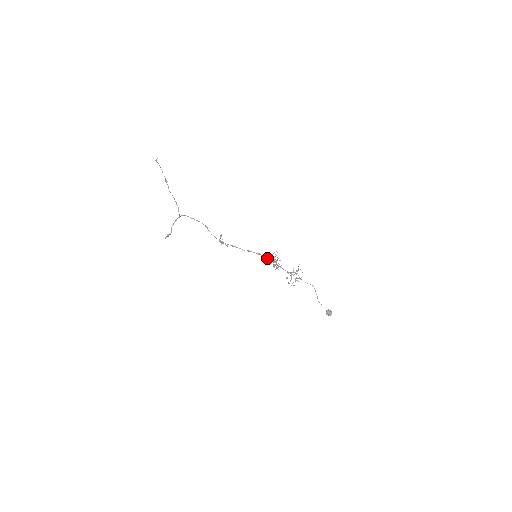
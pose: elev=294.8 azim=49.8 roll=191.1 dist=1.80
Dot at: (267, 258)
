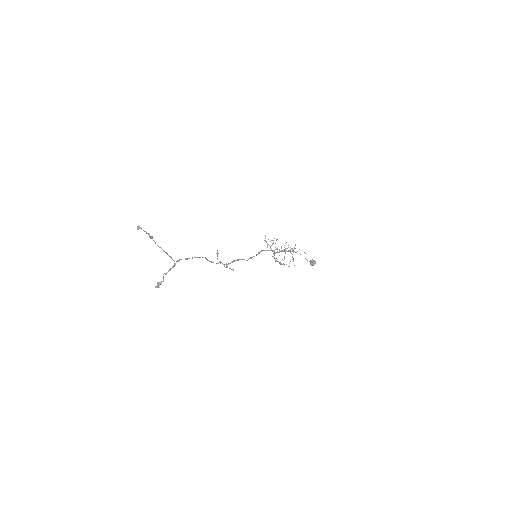
Dot at: (265, 250)
